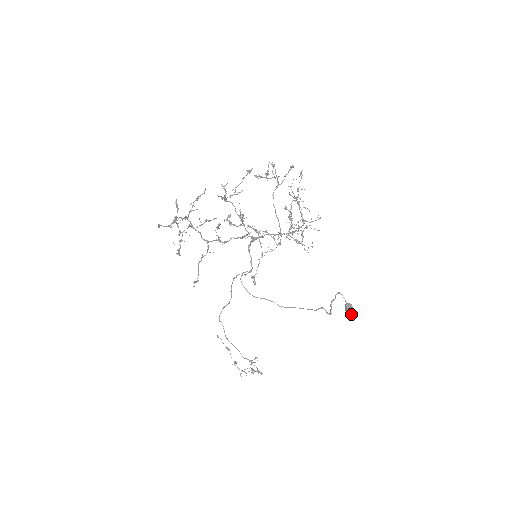
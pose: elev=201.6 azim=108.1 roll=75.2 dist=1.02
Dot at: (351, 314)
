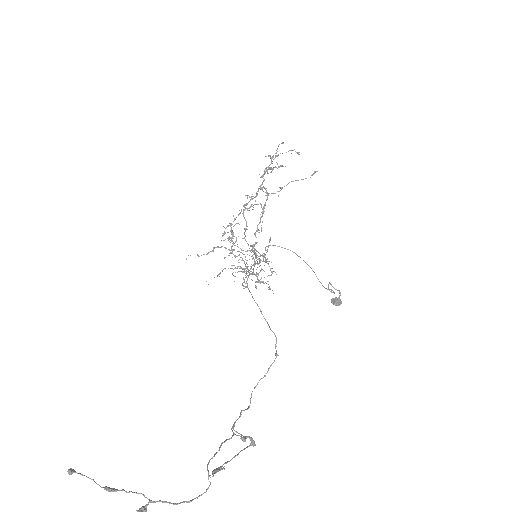
Dot at: (341, 301)
